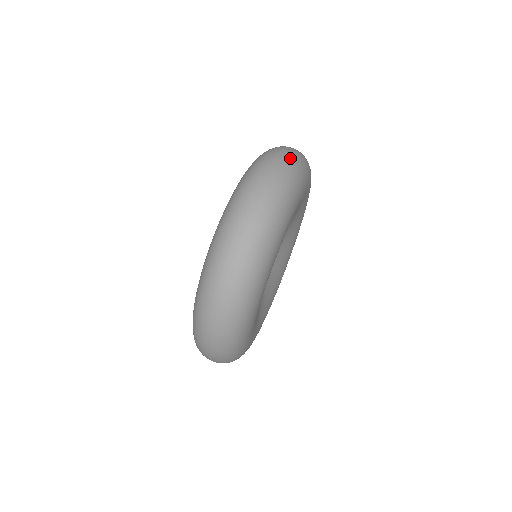
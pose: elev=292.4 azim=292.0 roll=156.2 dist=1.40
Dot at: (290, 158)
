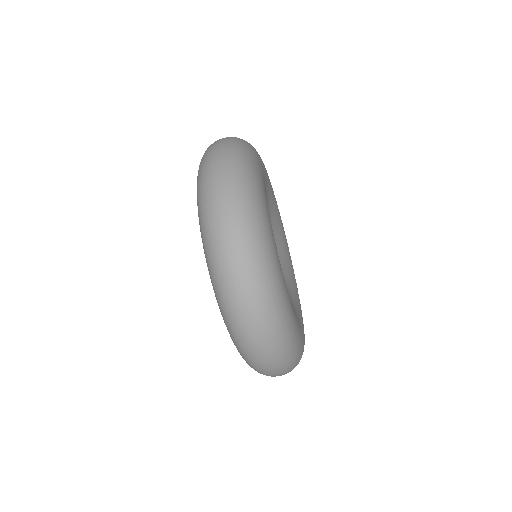
Dot at: (273, 350)
